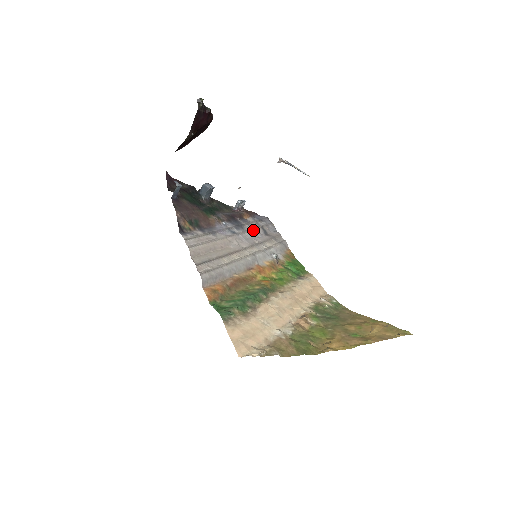
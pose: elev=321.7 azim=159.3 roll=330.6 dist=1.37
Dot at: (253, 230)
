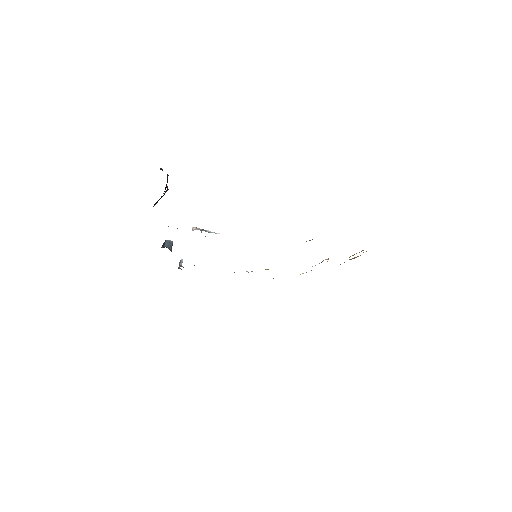
Dot at: occluded
